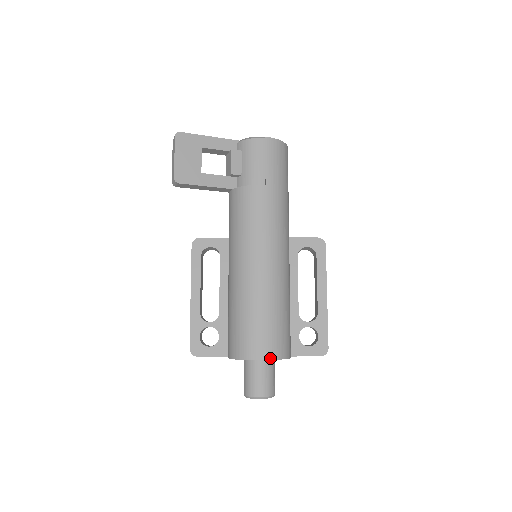
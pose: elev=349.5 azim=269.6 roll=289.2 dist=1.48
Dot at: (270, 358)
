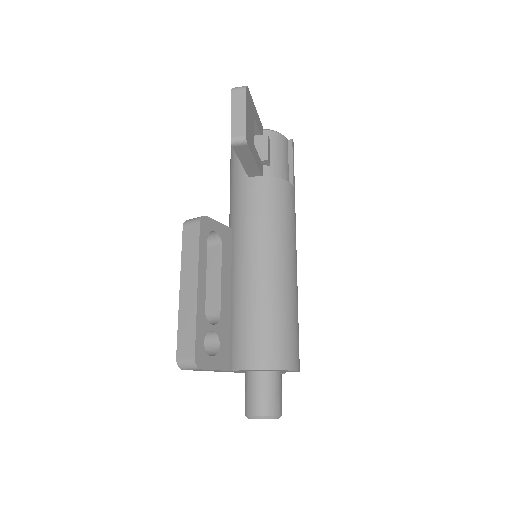
Dot at: (299, 369)
